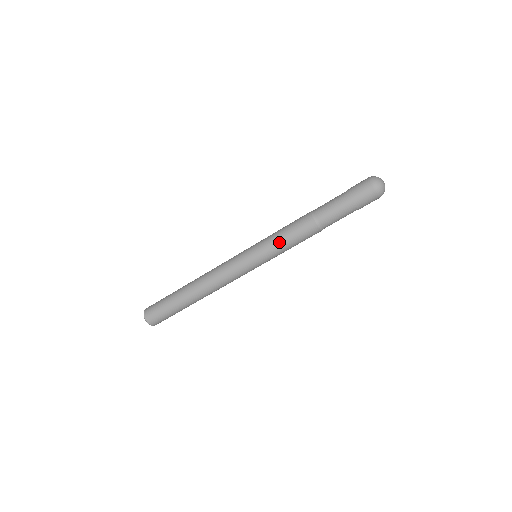
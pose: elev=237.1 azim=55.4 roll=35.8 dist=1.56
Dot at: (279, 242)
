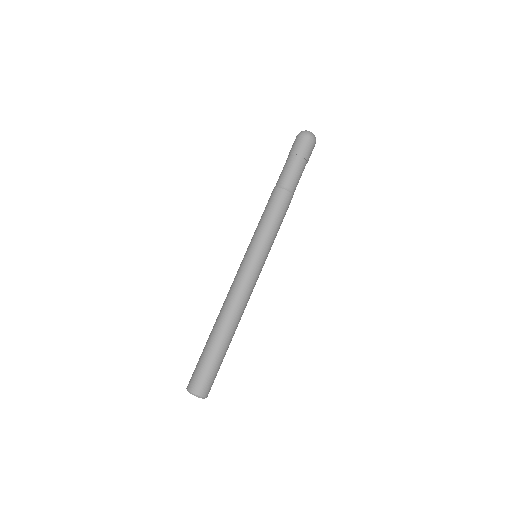
Dot at: (261, 223)
